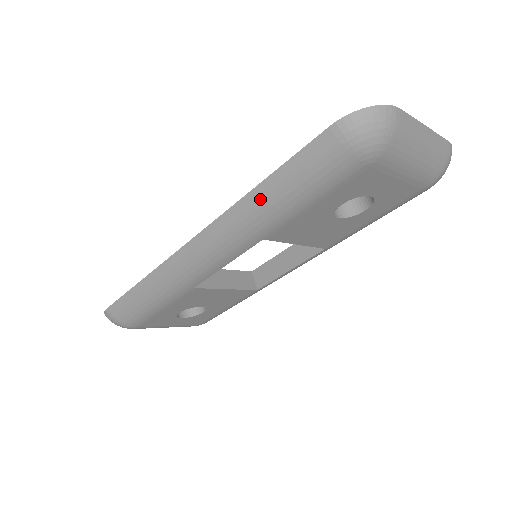
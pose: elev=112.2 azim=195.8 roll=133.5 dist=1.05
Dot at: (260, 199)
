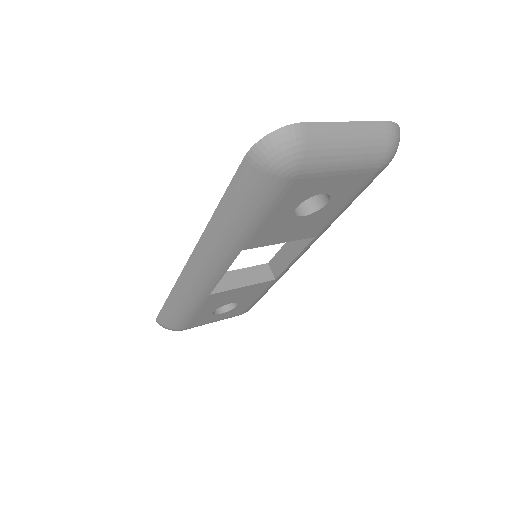
Dot at: (220, 223)
